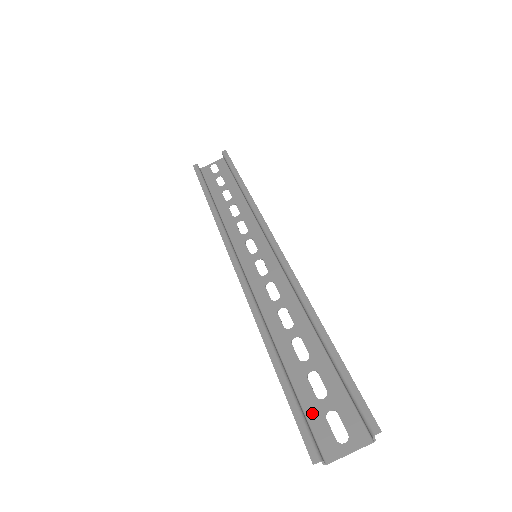
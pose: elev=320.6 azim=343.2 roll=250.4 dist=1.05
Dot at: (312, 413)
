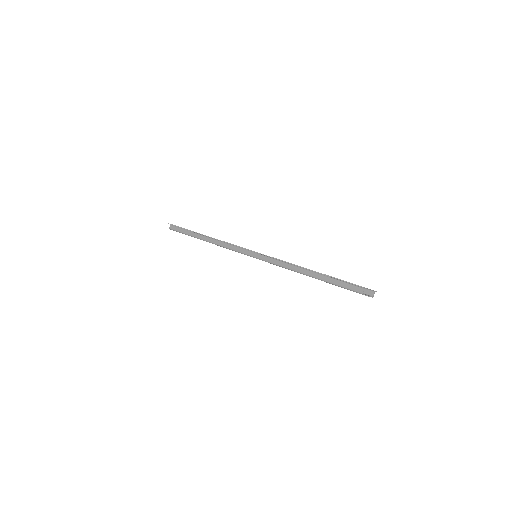
Dot at: (342, 286)
